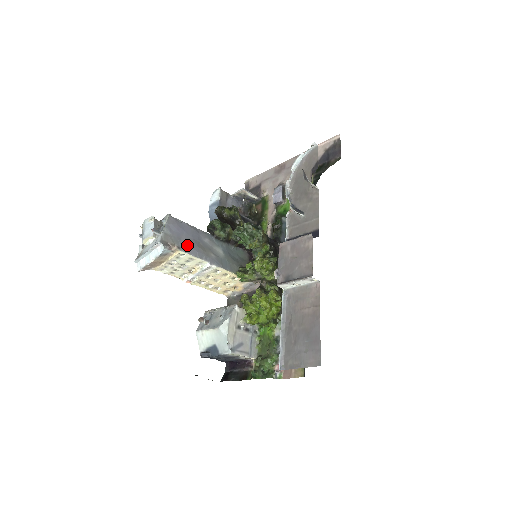
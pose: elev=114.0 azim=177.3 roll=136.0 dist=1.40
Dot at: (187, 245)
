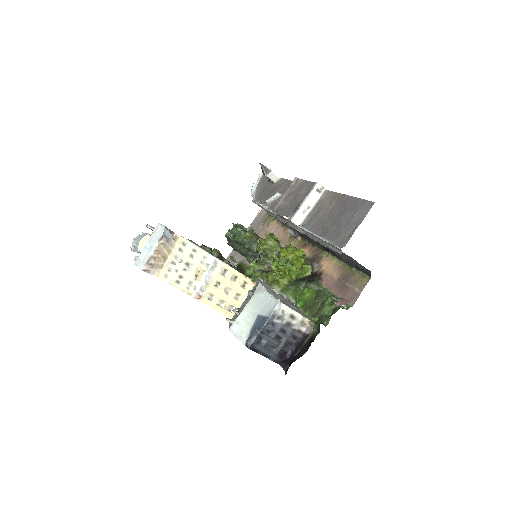
Dot at: occluded
